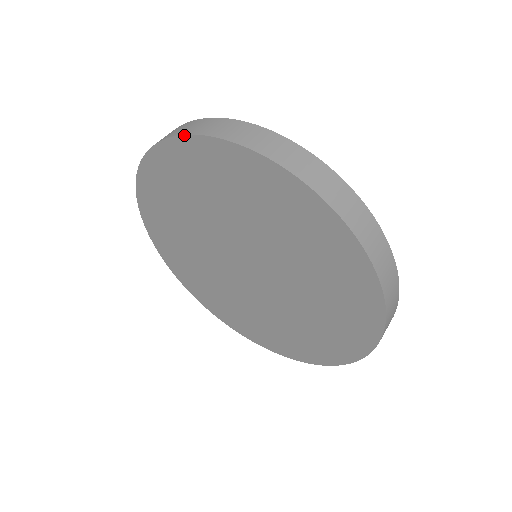
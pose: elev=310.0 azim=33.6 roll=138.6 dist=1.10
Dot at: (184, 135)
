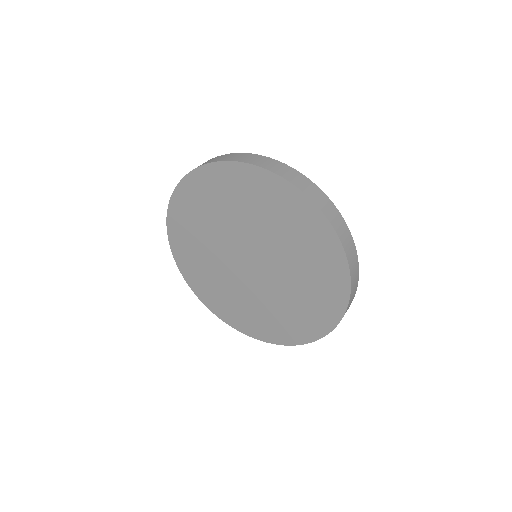
Dot at: (275, 173)
